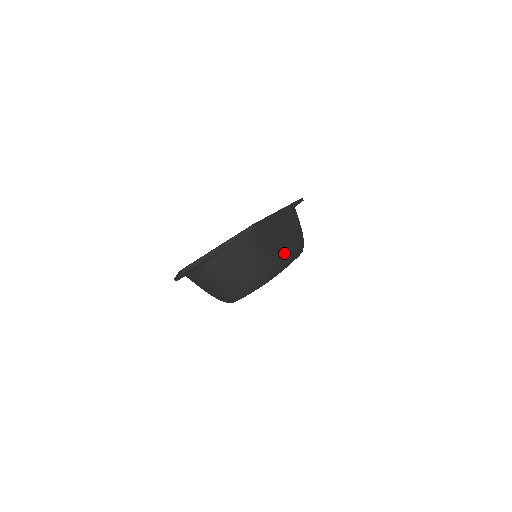
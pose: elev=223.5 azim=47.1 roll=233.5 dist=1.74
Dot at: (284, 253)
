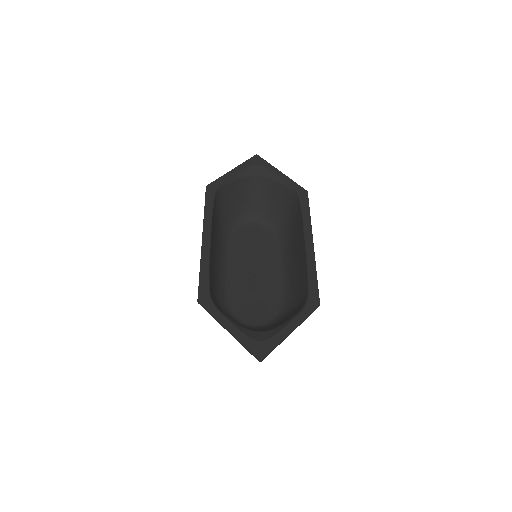
Dot at: (293, 279)
